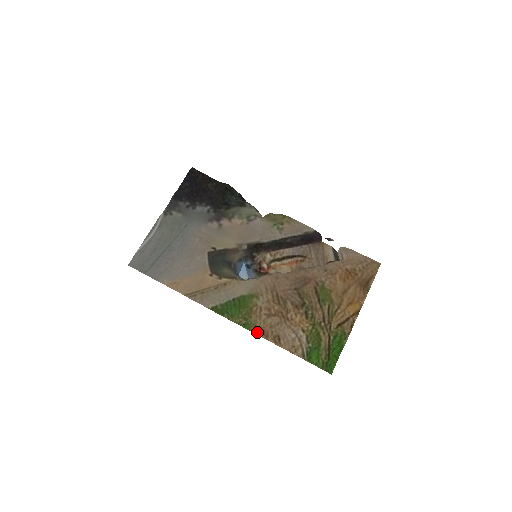
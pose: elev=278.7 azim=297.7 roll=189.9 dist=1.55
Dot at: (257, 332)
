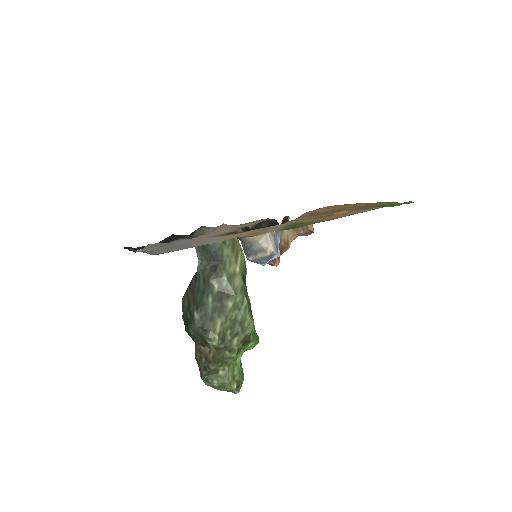
Dot at: (337, 218)
